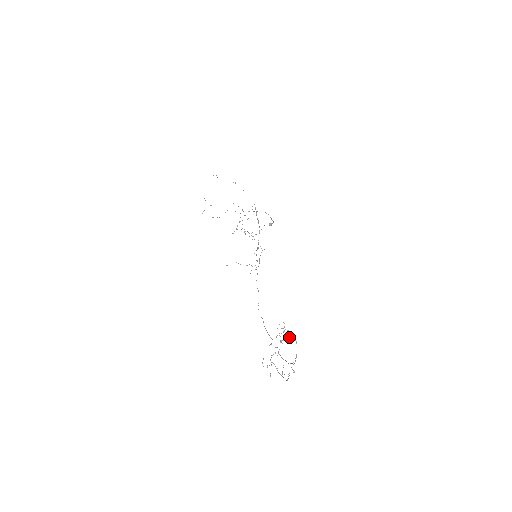
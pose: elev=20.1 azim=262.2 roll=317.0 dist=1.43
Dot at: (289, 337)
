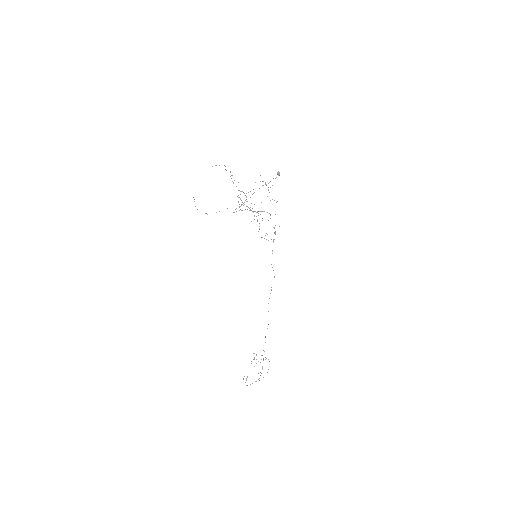
Dot at: occluded
